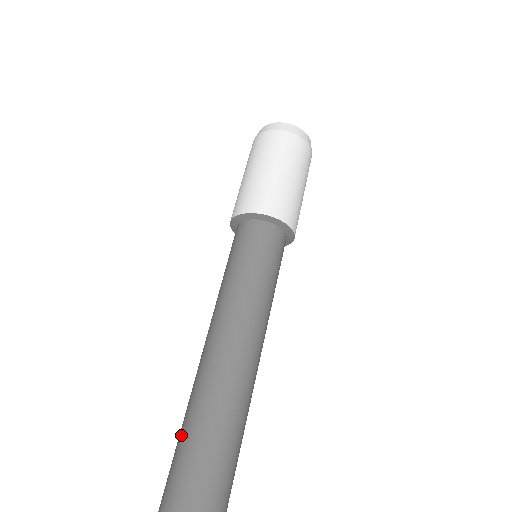
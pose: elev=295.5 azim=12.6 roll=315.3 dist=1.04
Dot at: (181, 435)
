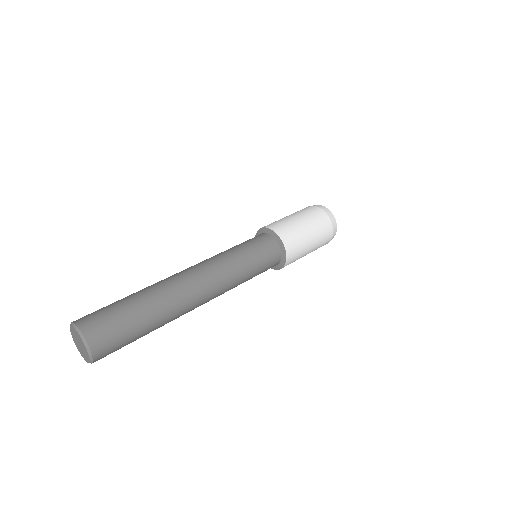
Dot at: occluded
